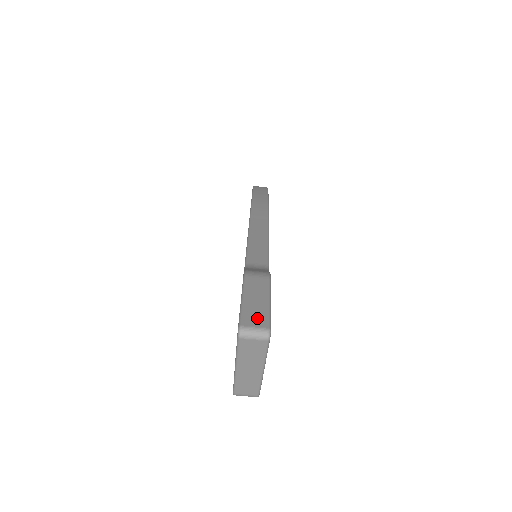
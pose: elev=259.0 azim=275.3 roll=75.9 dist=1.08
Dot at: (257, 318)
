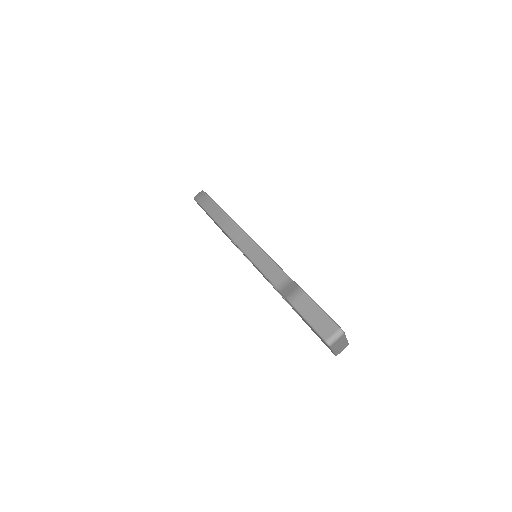
Dot at: (328, 327)
